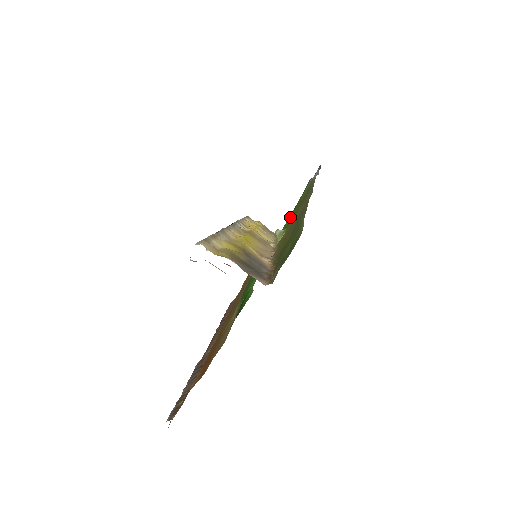
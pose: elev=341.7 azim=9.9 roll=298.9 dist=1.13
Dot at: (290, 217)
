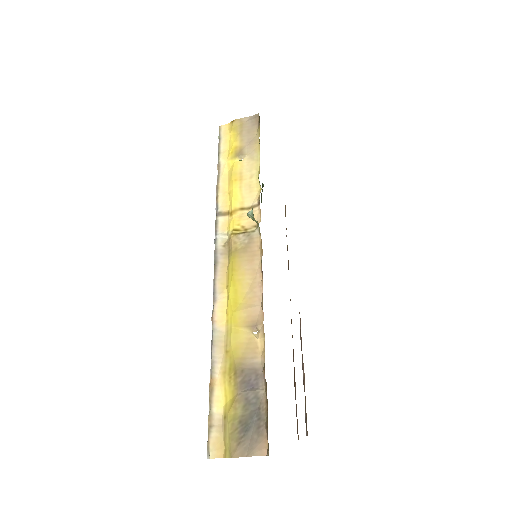
Dot at: occluded
